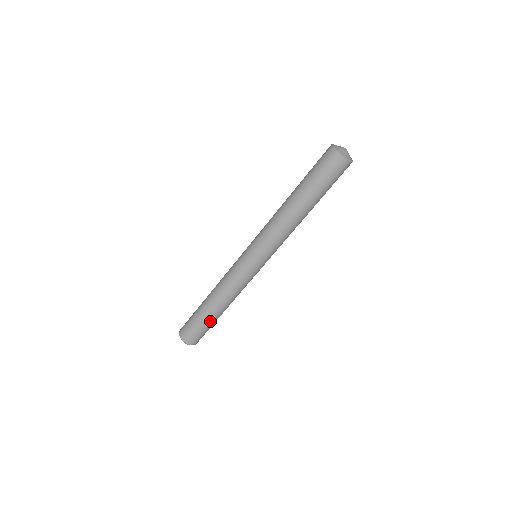
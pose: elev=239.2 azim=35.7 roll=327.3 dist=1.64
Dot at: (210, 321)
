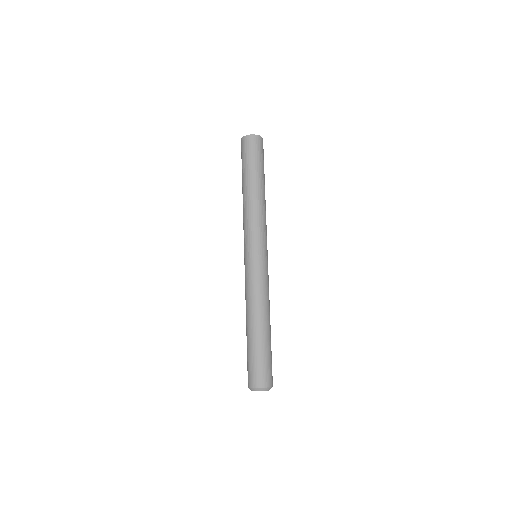
Dot at: (266, 343)
